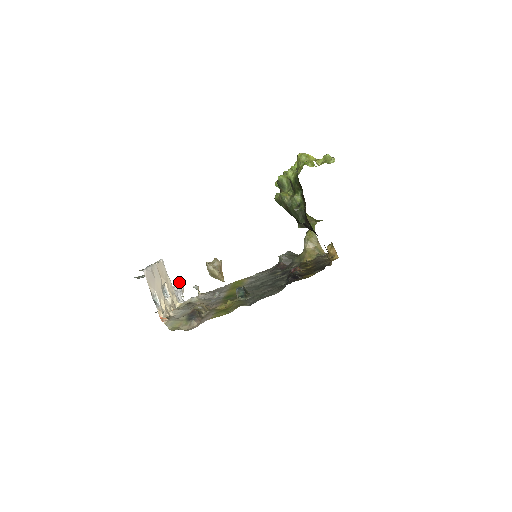
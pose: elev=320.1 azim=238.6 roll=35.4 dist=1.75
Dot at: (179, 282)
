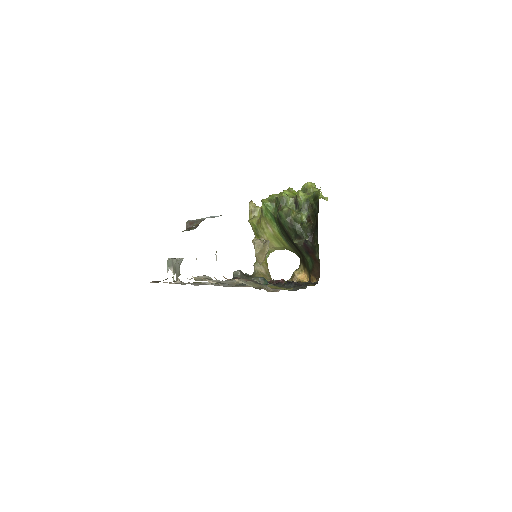
Dot at: (171, 258)
